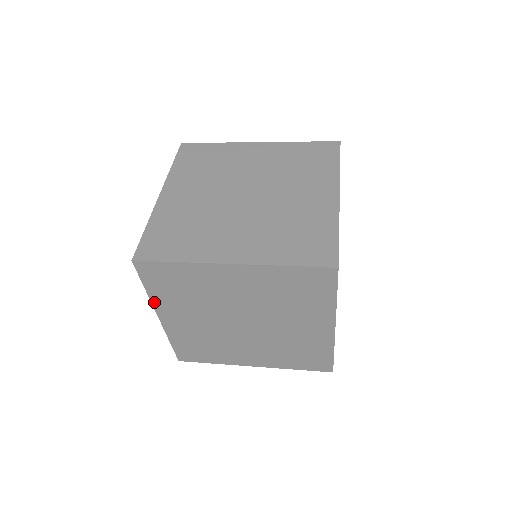
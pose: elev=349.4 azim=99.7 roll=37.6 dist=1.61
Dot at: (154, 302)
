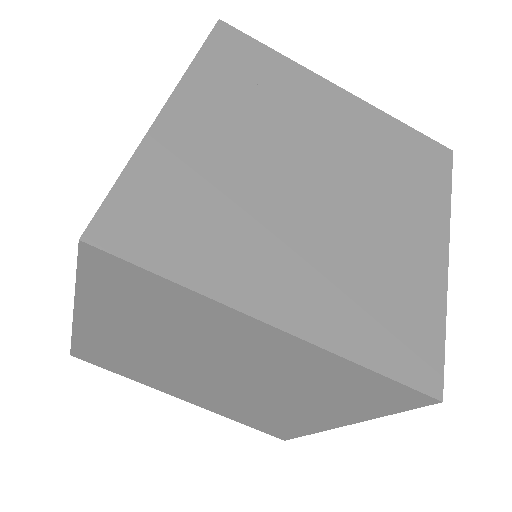
Dot at: occluded
